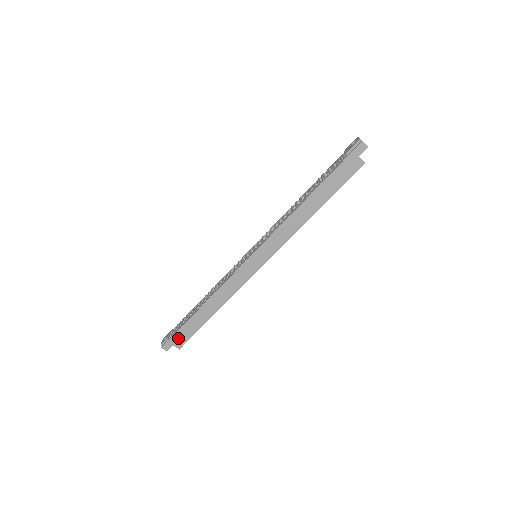
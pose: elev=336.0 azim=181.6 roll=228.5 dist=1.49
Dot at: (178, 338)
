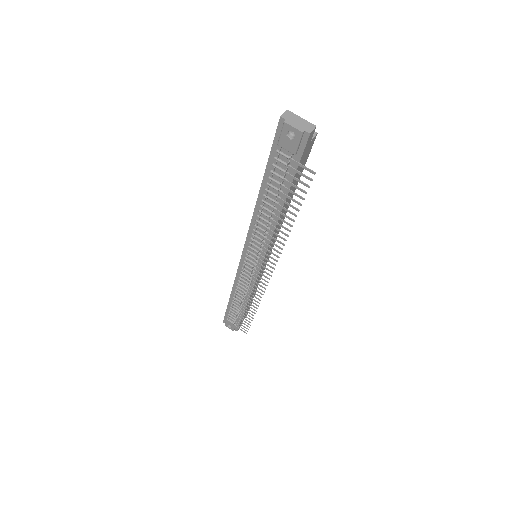
Dot at: occluded
